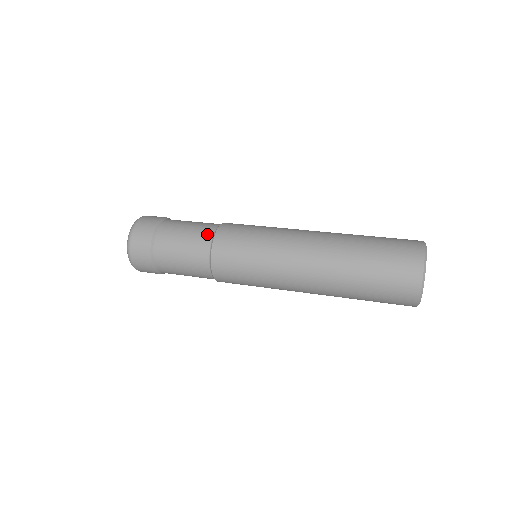
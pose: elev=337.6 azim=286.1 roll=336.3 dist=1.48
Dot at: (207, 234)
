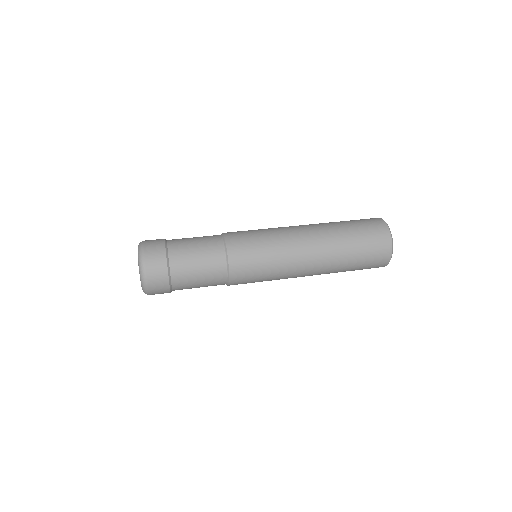
Dot at: (220, 264)
